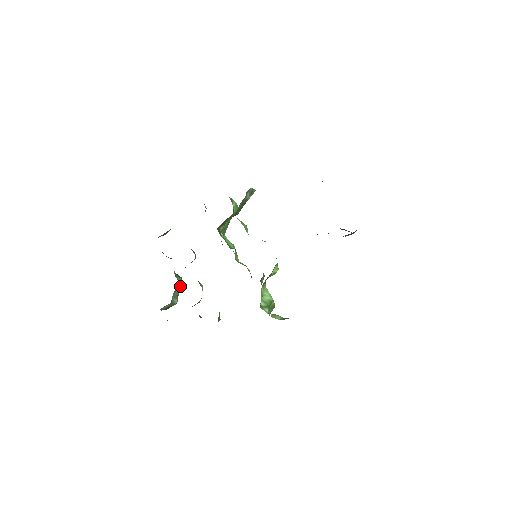
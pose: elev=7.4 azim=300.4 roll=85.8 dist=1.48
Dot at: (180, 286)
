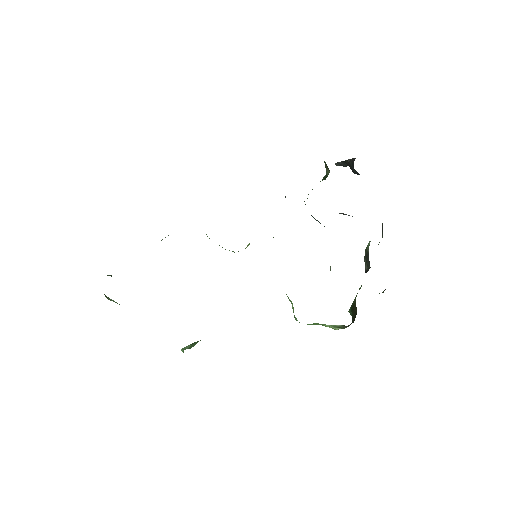
Dot at: occluded
